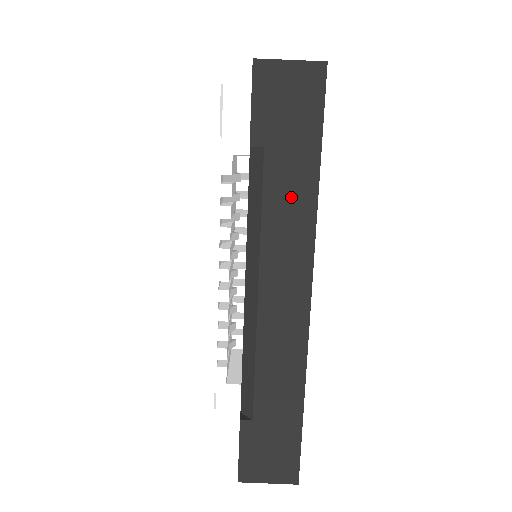
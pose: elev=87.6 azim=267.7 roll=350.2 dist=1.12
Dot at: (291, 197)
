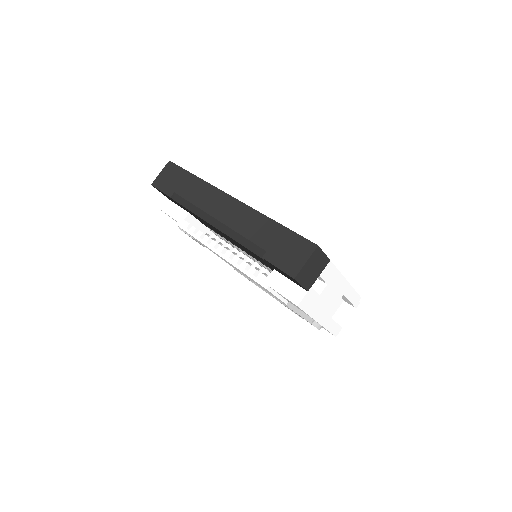
Dot at: (195, 189)
